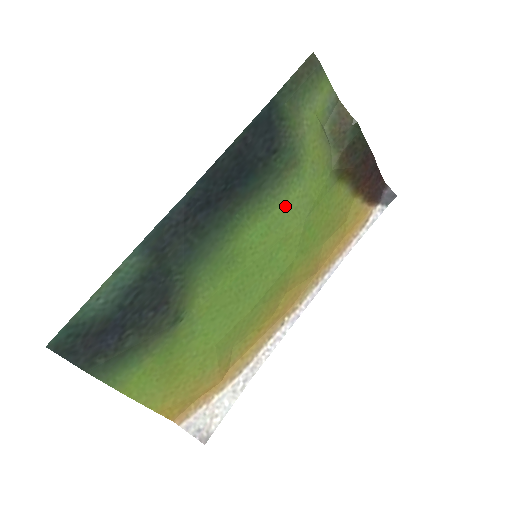
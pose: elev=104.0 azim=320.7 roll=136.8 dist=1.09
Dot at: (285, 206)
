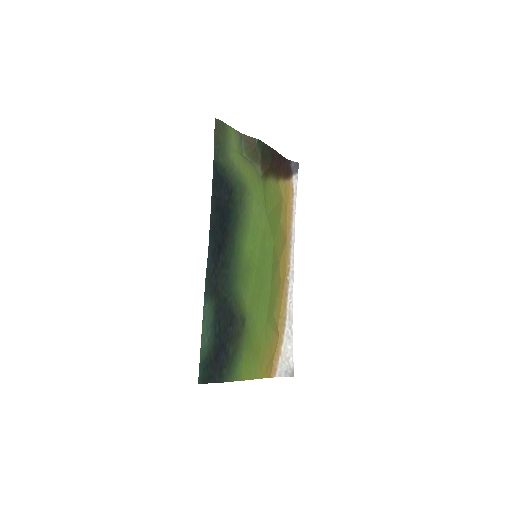
Dot at: (253, 217)
